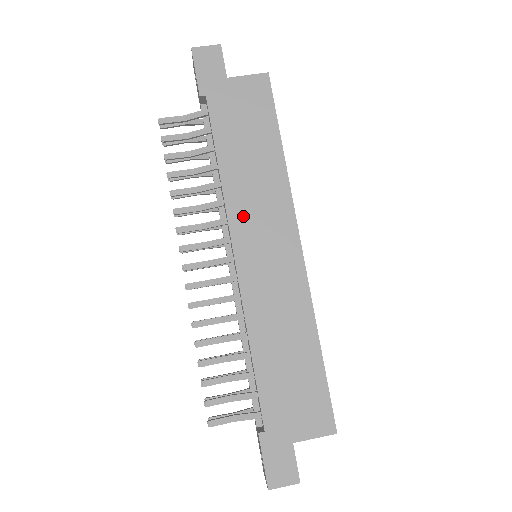
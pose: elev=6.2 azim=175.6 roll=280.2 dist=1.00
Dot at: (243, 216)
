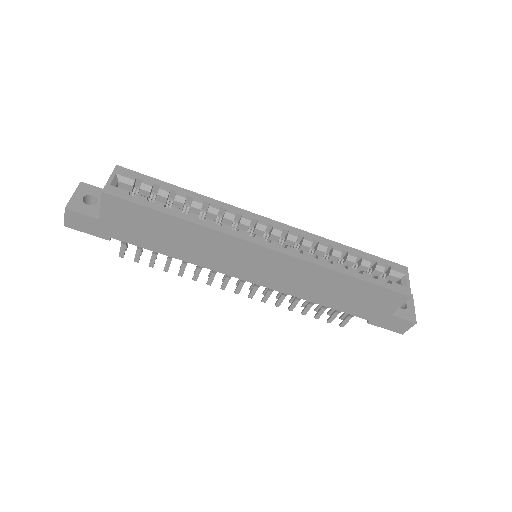
Dot at: (220, 264)
